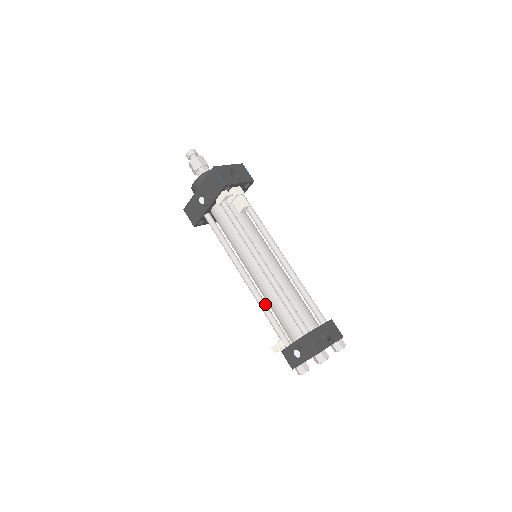
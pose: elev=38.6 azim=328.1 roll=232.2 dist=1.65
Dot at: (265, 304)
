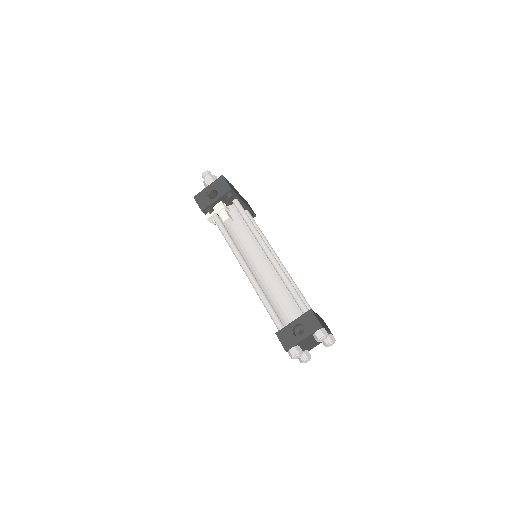
Dot at: occluded
